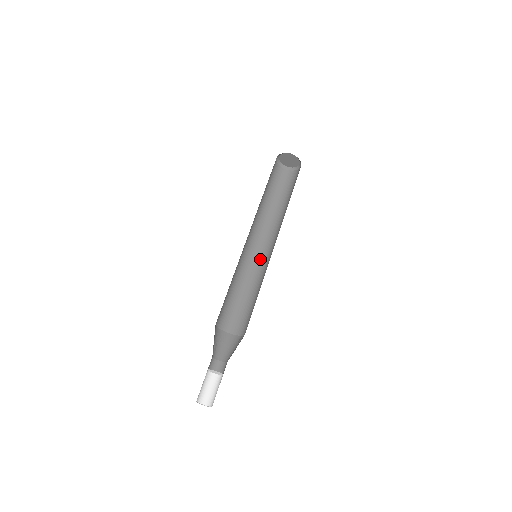
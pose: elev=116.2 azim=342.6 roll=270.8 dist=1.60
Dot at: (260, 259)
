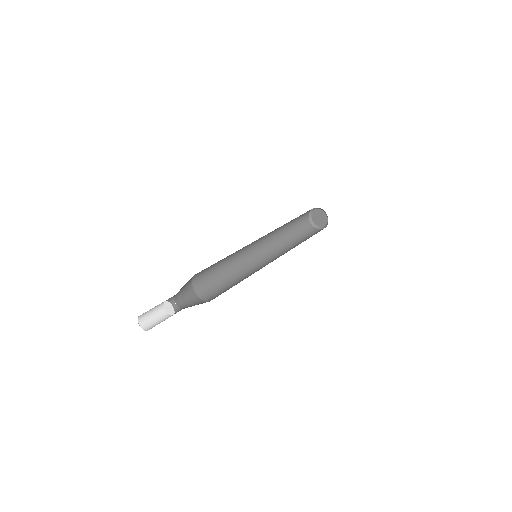
Dot at: (259, 266)
